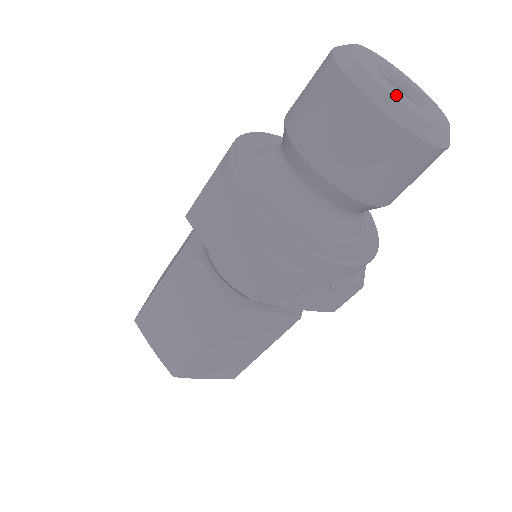
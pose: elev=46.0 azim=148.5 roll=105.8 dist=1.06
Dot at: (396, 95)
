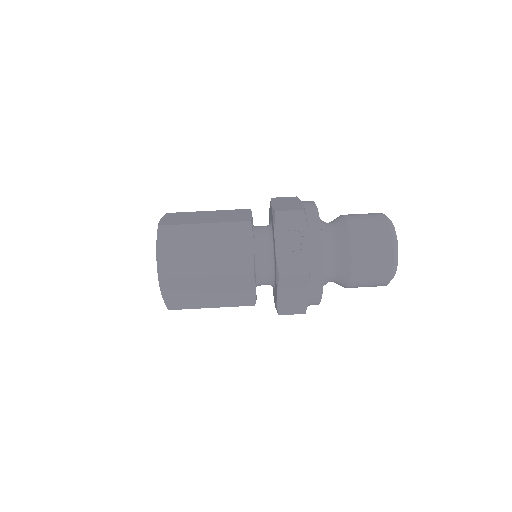
Dot at: occluded
